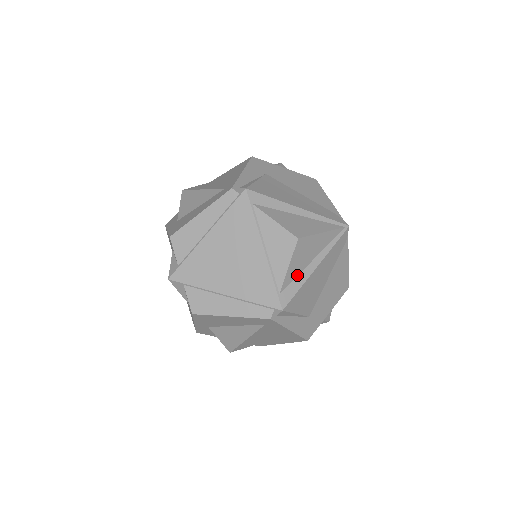
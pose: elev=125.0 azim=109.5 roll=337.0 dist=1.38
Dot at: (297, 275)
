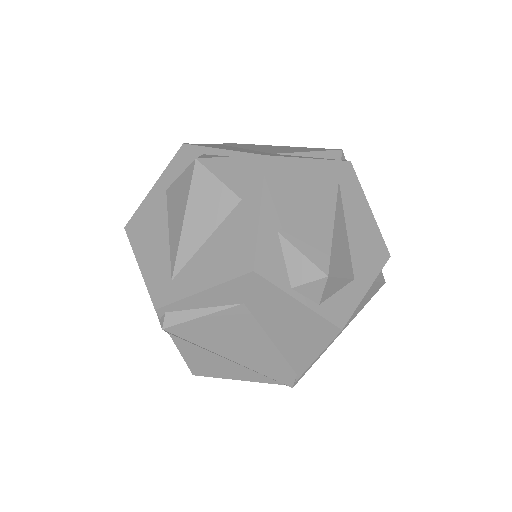
Dot at: occluded
